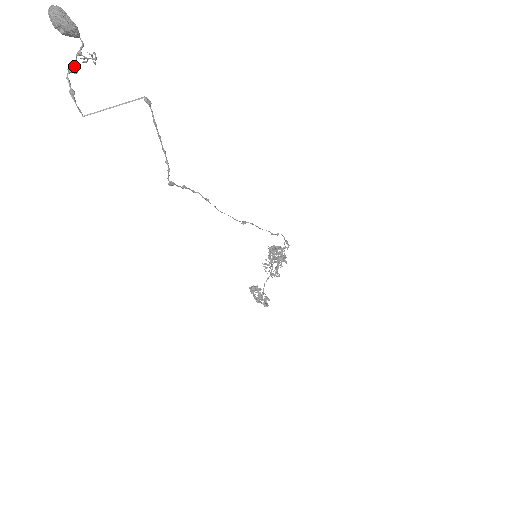
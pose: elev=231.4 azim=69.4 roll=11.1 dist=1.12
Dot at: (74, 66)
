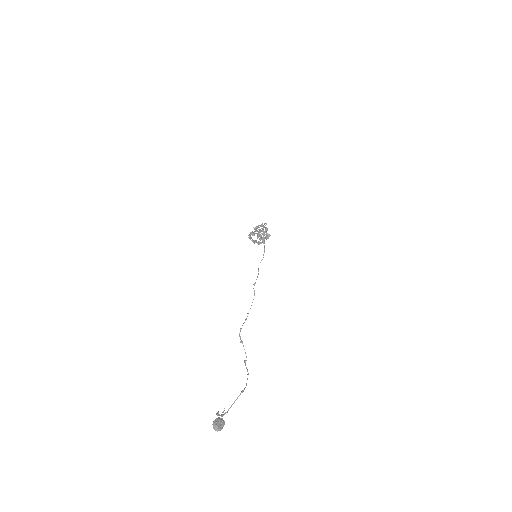
Dot at: (218, 413)
